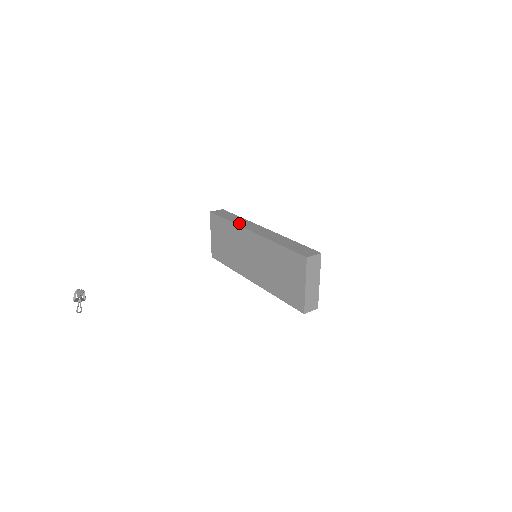
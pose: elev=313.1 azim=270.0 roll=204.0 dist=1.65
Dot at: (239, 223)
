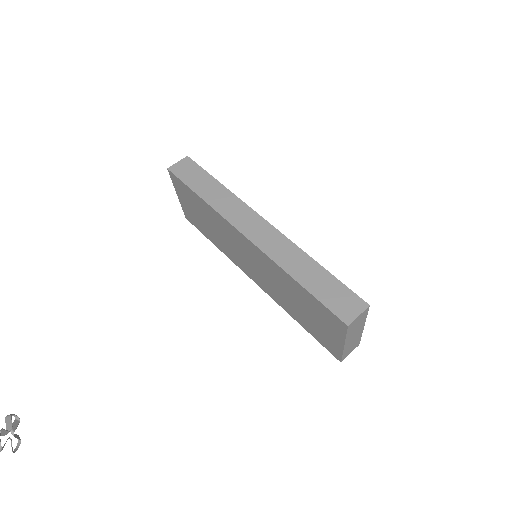
Dot at: (220, 208)
